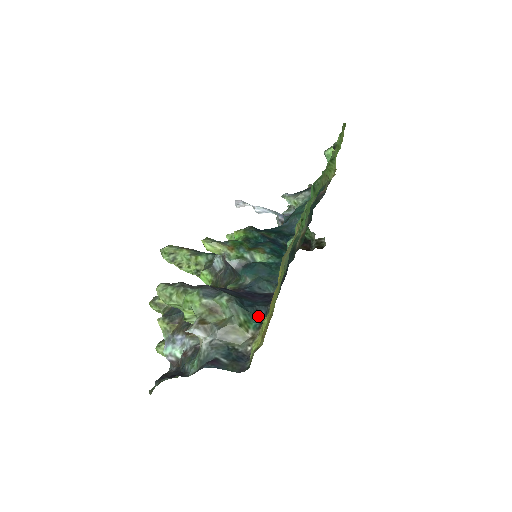
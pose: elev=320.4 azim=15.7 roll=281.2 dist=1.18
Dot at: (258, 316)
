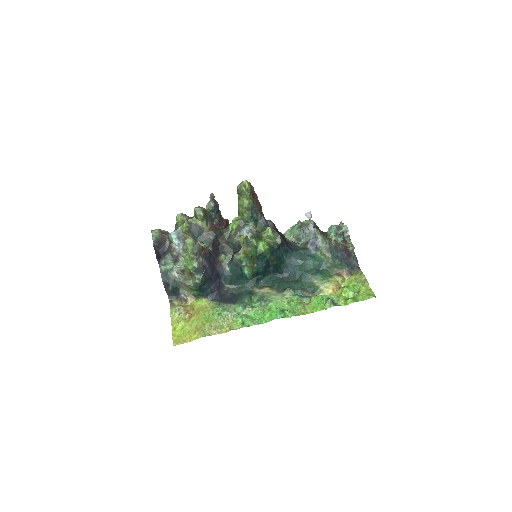
Dot at: (200, 293)
